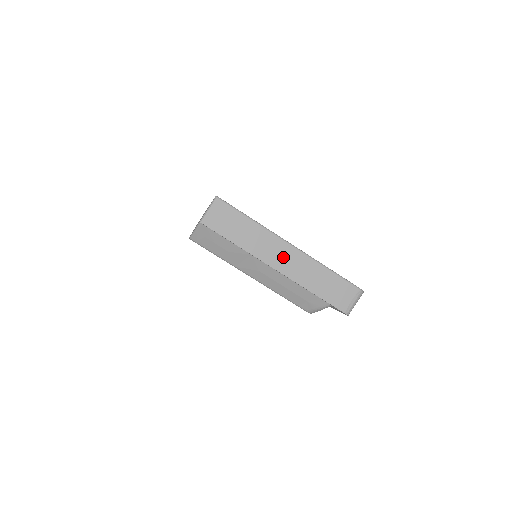
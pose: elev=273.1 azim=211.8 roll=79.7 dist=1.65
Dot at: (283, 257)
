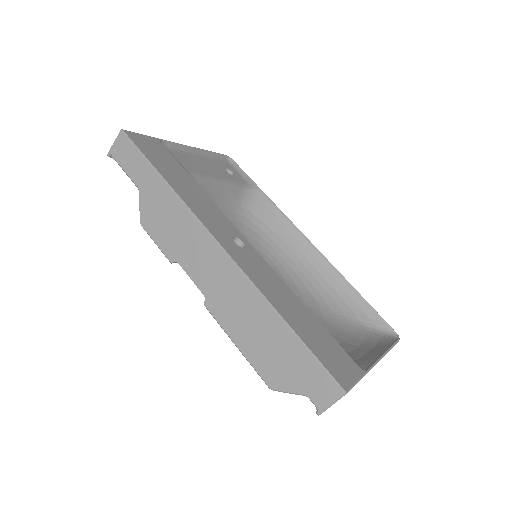
Dot at: occluded
